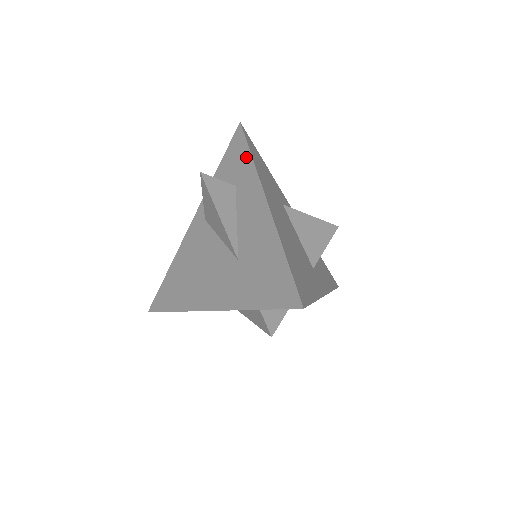
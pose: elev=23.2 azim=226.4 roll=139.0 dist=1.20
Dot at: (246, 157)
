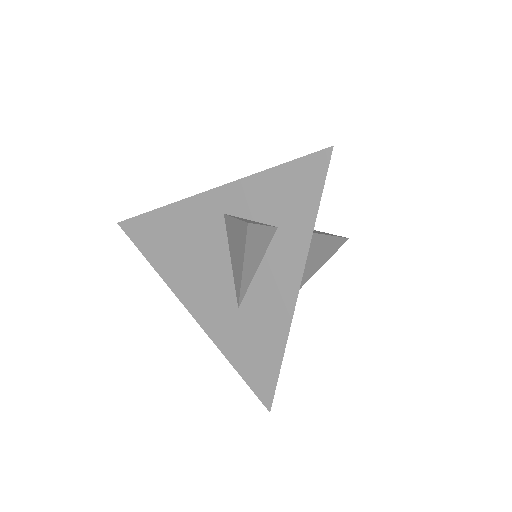
Dot at: (309, 212)
